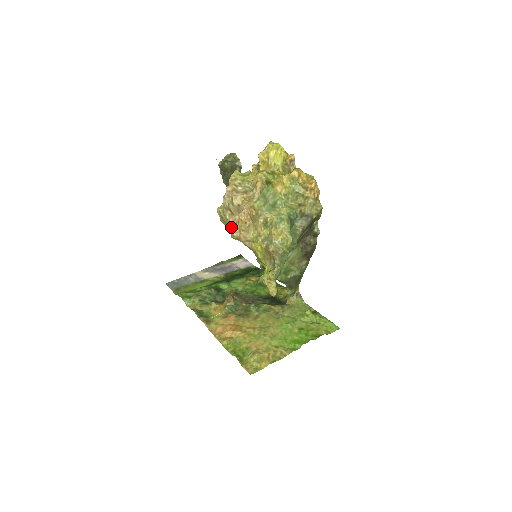
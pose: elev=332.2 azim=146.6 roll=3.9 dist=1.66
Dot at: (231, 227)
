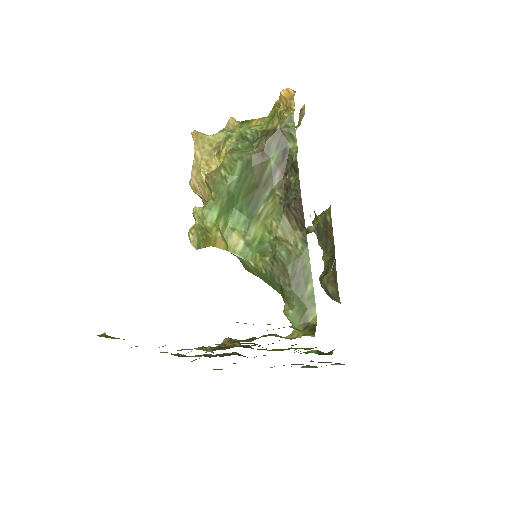
Dot at: occluded
